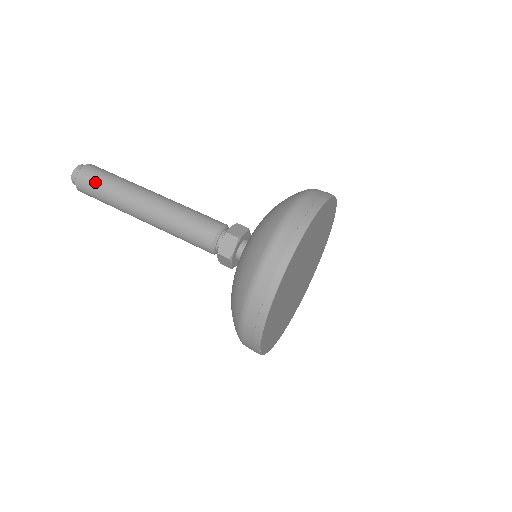
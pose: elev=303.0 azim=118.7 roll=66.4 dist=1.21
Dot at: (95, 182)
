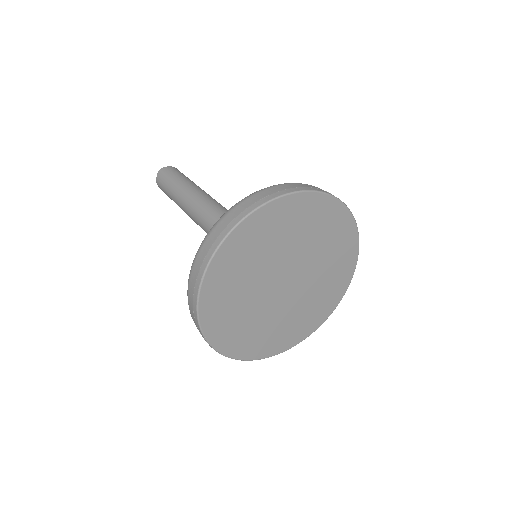
Dot at: (164, 184)
